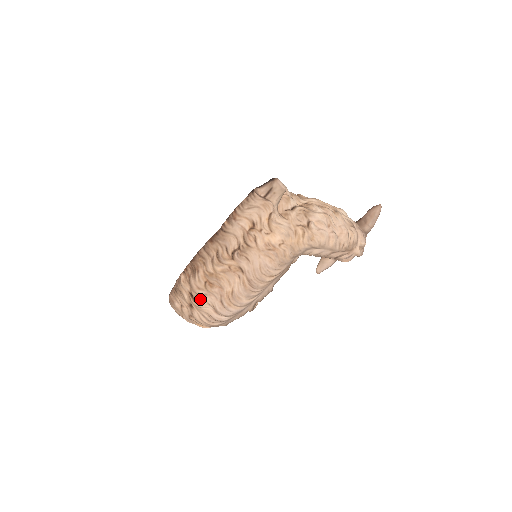
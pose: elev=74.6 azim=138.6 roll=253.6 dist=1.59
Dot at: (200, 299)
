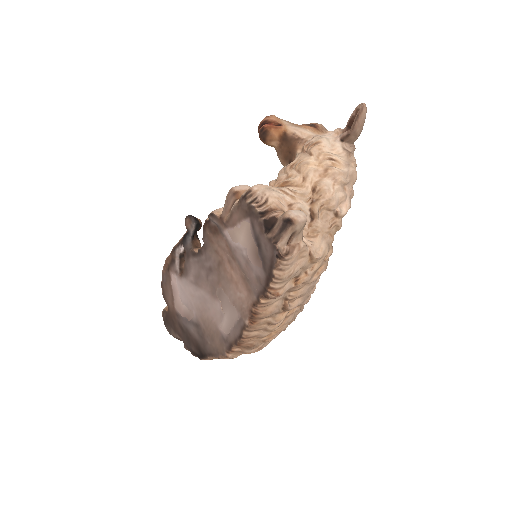
Dot at: occluded
